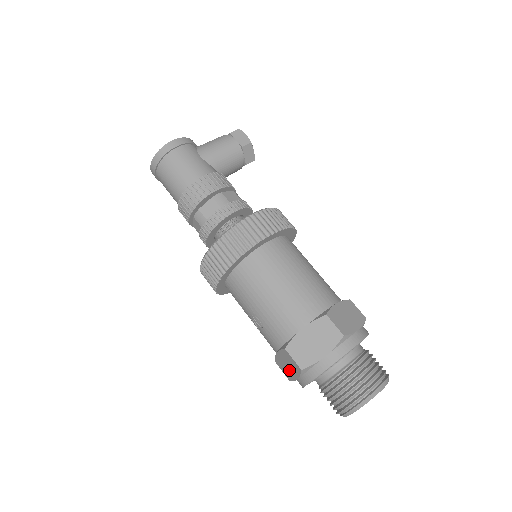
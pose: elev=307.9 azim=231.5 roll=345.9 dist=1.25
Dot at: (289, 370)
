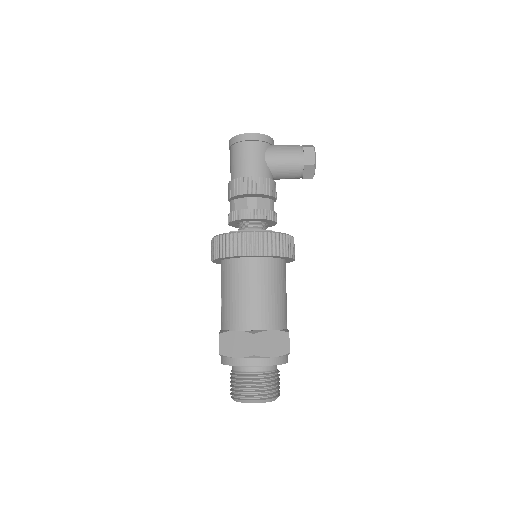
Dot at: occluded
